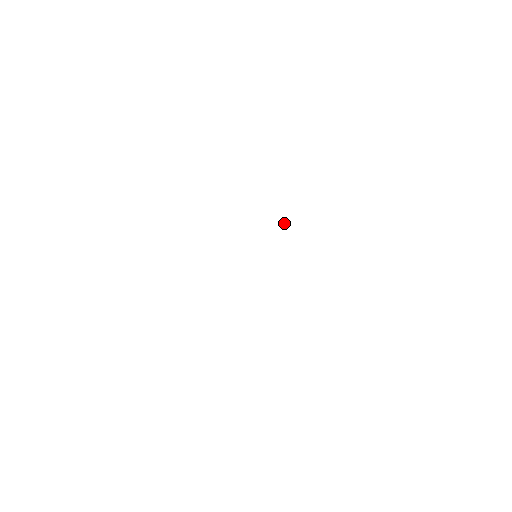
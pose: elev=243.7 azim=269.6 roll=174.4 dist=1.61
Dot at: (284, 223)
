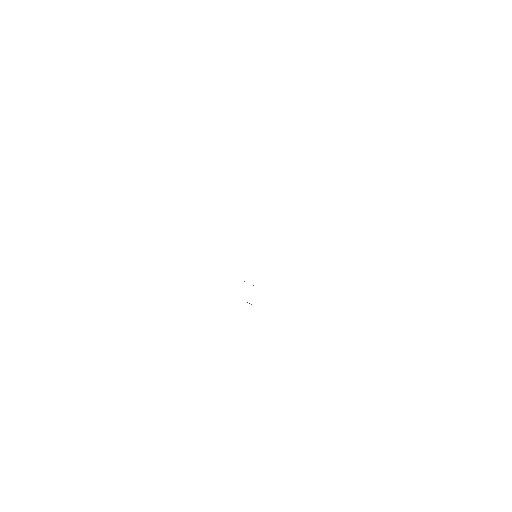
Dot at: occluded
